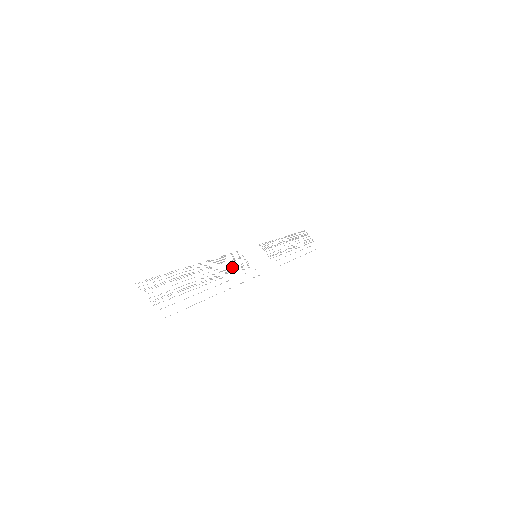
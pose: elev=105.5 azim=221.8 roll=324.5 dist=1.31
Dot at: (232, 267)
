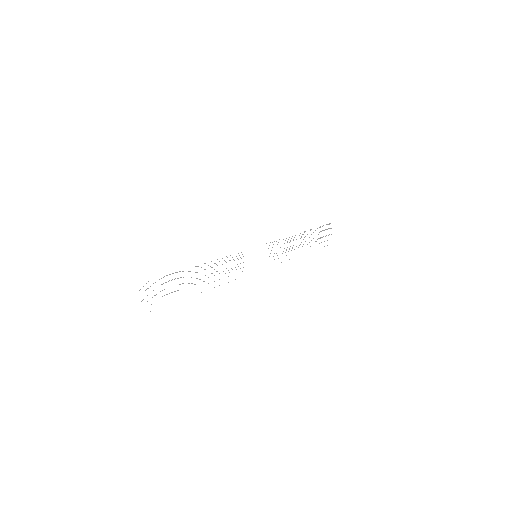
Dot at: (226, 268)
